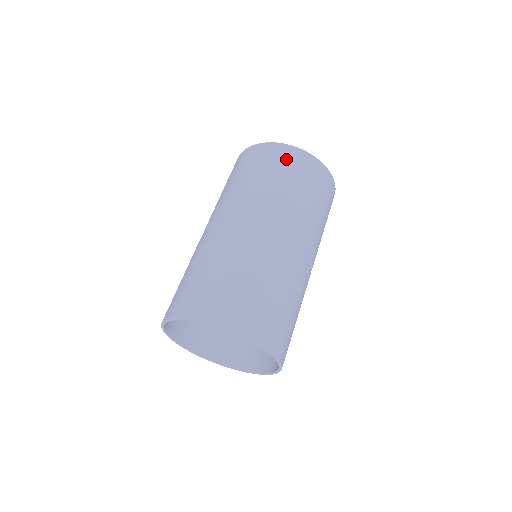
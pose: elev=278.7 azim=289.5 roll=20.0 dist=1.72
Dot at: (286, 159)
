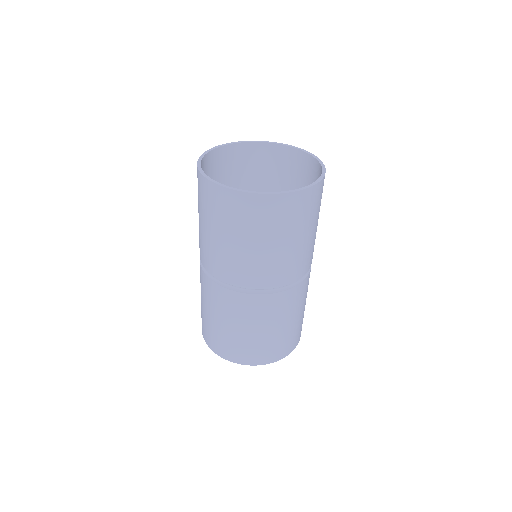
Dot at: (256, 215)
